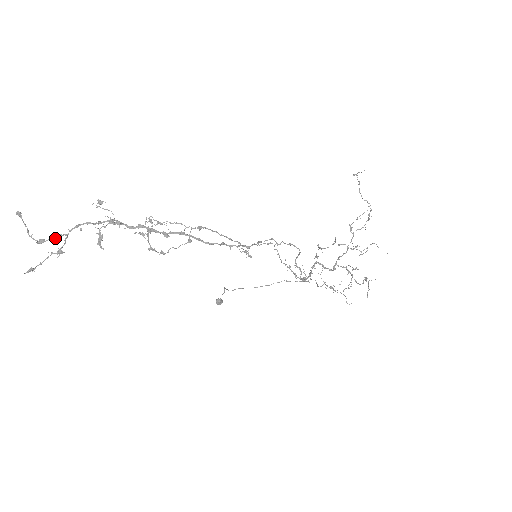
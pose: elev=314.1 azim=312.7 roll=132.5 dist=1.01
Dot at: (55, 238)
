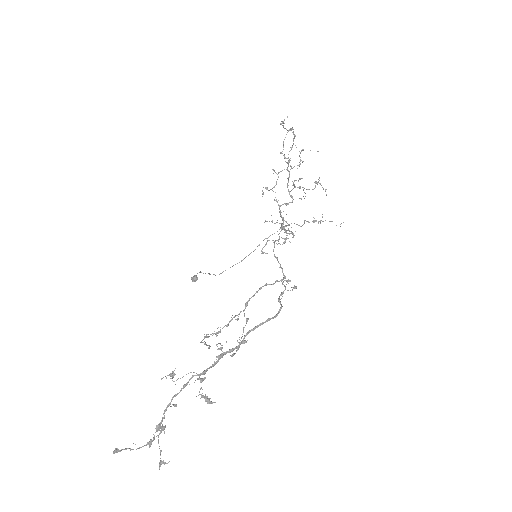
Dot at: (159, 430)
